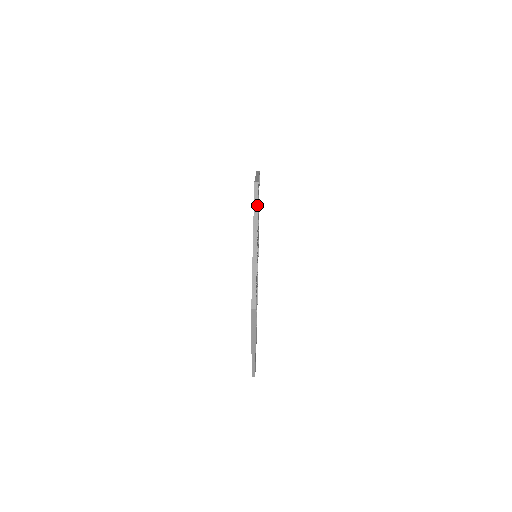
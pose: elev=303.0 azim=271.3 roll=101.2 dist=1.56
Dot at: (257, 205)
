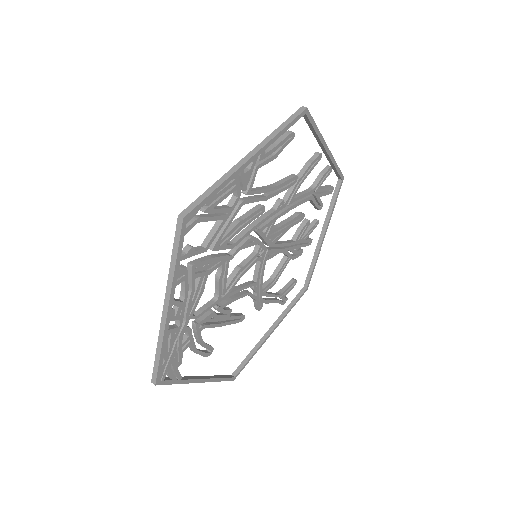
Dot at: (176, 255)
